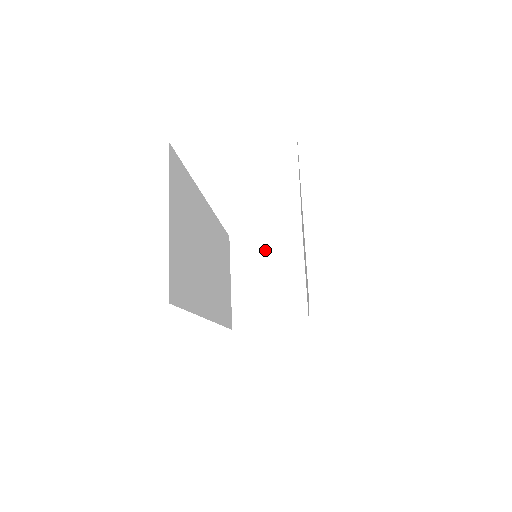
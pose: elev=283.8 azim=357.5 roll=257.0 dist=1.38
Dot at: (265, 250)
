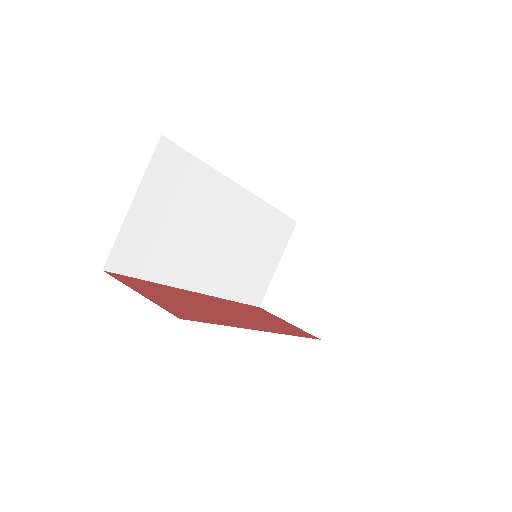
Dot at: (320, 249)
